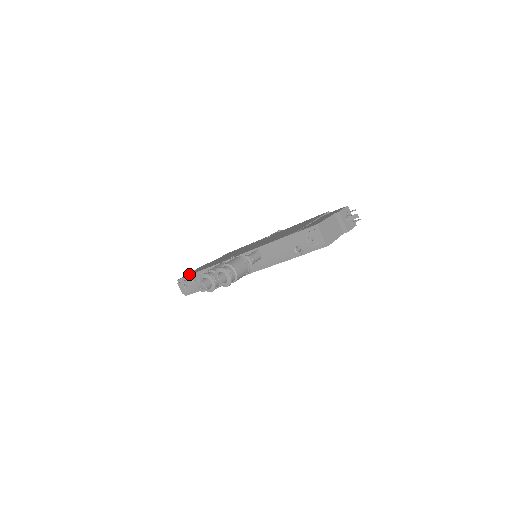
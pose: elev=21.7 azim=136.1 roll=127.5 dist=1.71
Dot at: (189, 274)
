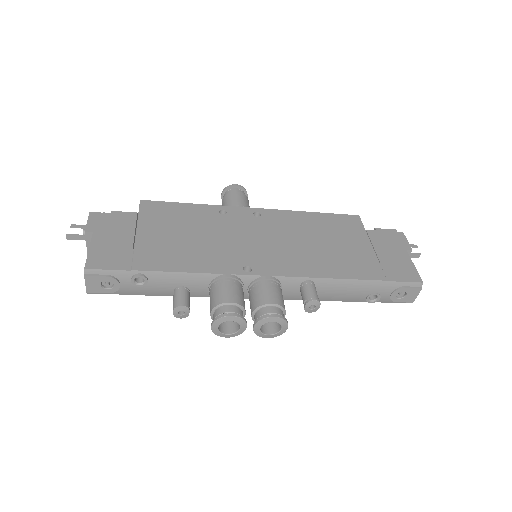
Dot at: (115, 260)
